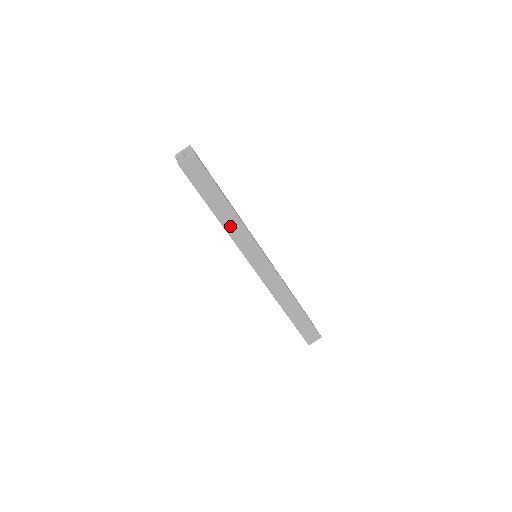
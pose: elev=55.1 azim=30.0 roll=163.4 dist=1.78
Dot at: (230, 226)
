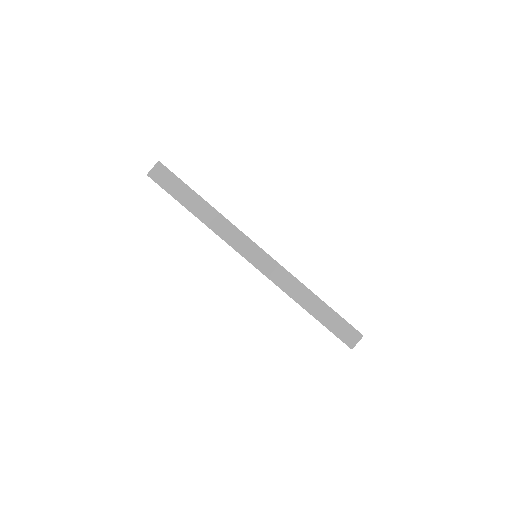
Dot at: (212, 222)
